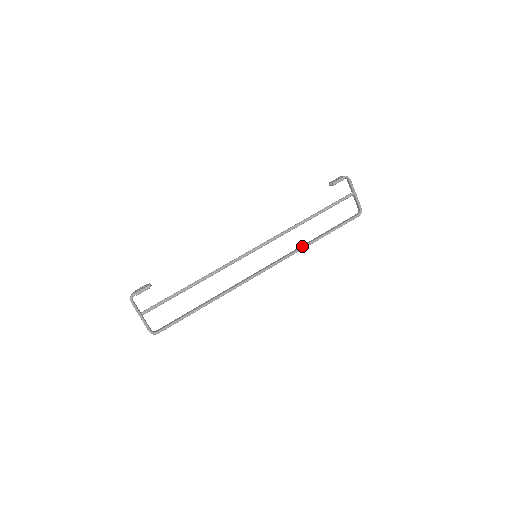
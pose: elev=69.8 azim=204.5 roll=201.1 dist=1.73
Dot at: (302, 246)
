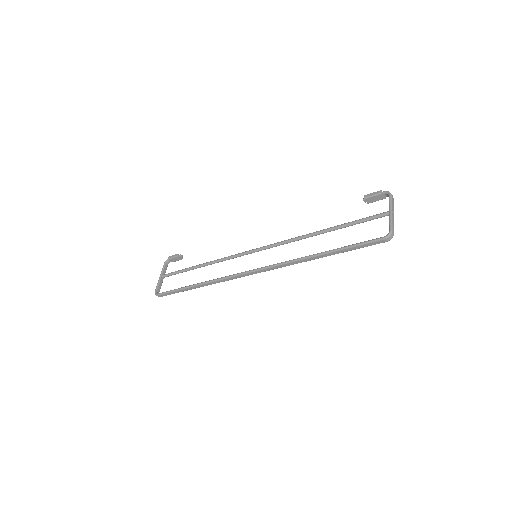
Dot at: (300, 258)
